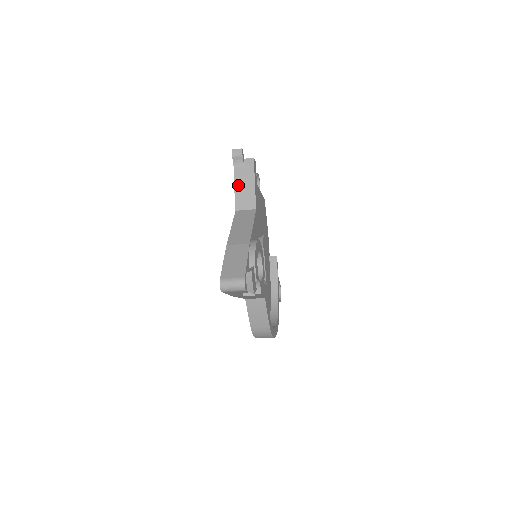
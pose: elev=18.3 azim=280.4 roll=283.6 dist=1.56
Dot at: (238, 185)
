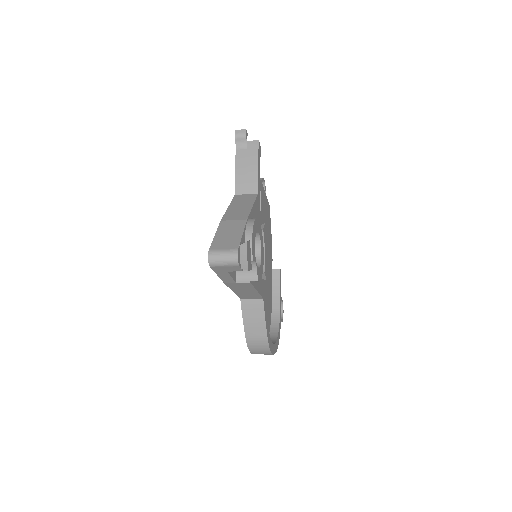
Dot at: (239, 168)
